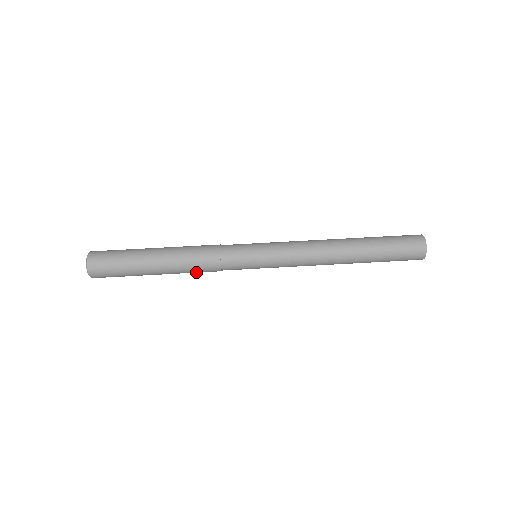
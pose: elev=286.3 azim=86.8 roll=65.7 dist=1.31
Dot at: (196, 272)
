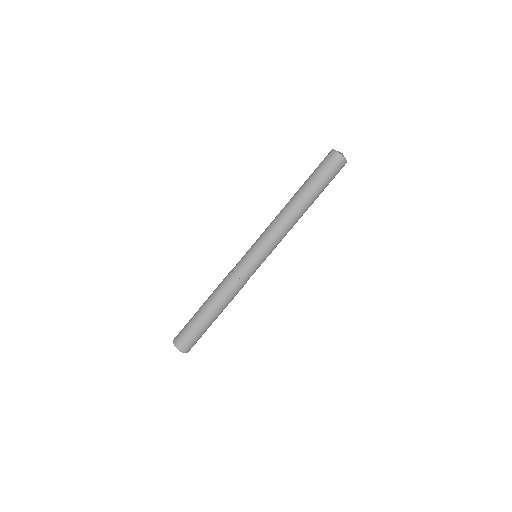
Dot at: occluded
